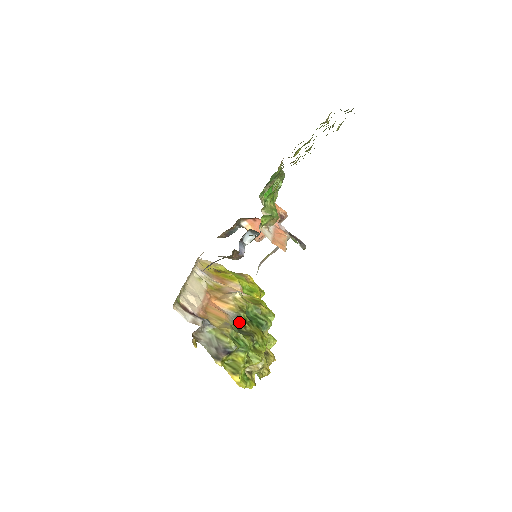
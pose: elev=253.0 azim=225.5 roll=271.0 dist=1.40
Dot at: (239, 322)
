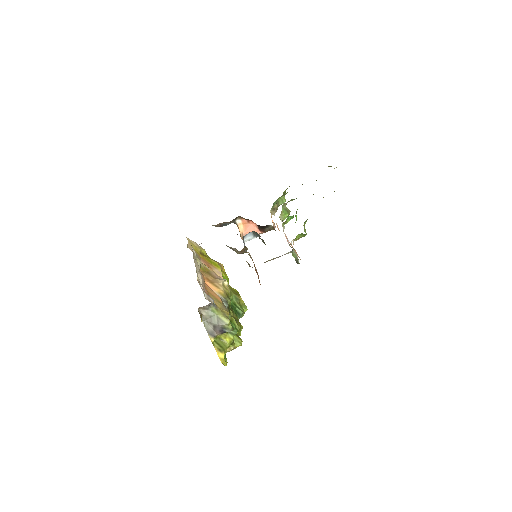
Dot at: (227, 307)
